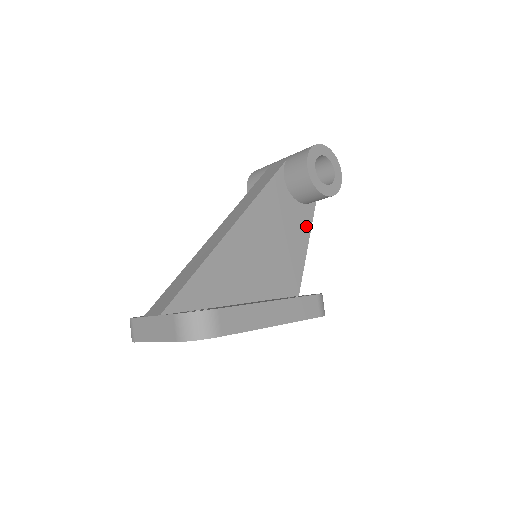
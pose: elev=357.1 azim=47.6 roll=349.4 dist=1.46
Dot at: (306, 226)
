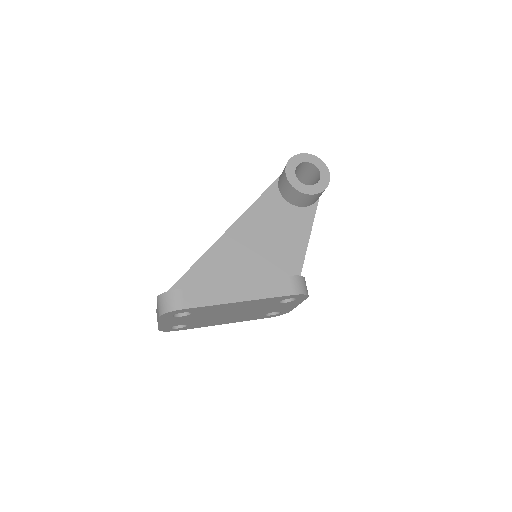
Dot at: (306, 225)
